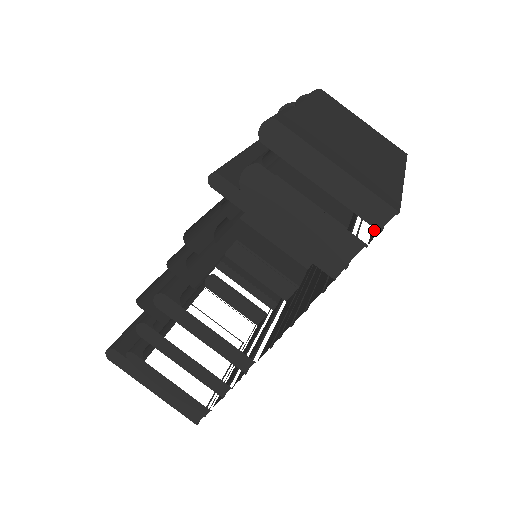
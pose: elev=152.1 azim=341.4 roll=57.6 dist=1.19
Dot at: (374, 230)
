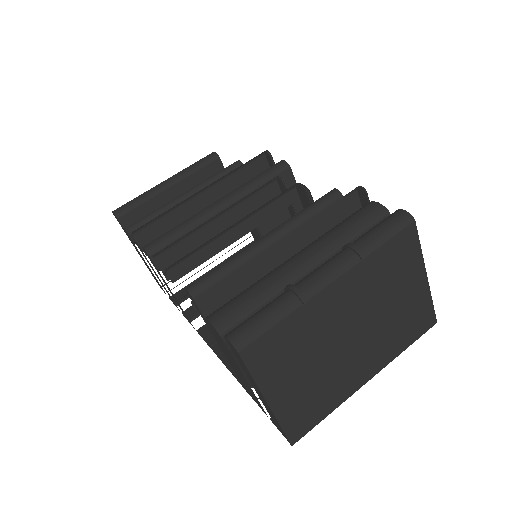
Dot at: occluded
